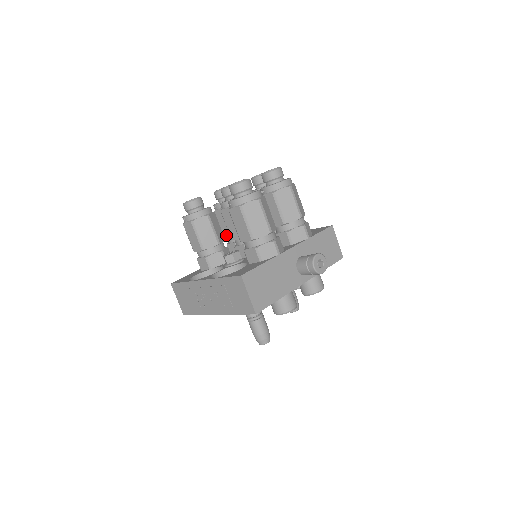
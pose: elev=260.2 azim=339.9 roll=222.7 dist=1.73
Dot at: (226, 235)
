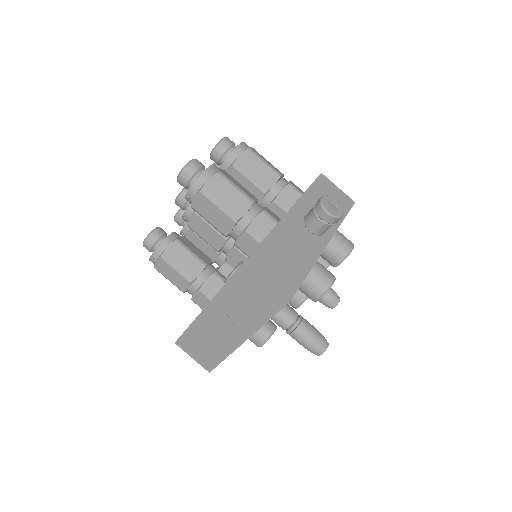
Dot at: (211, 258)
